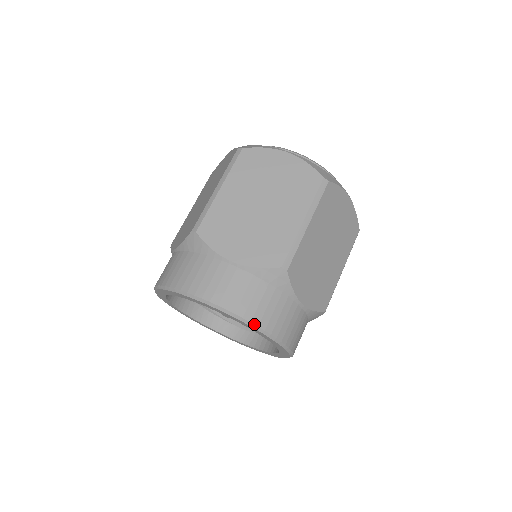
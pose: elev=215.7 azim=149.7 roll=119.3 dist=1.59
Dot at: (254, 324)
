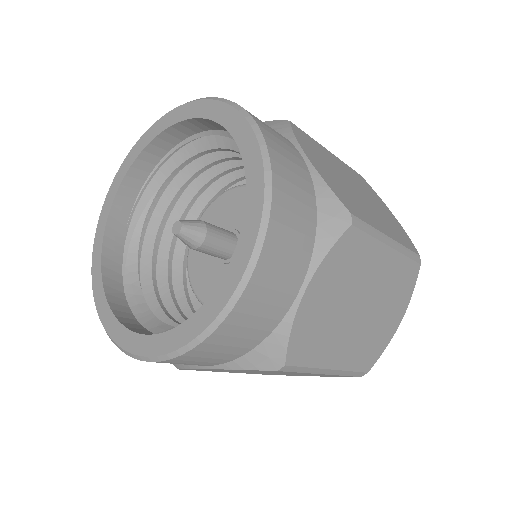
Dot at: (272, 194)
